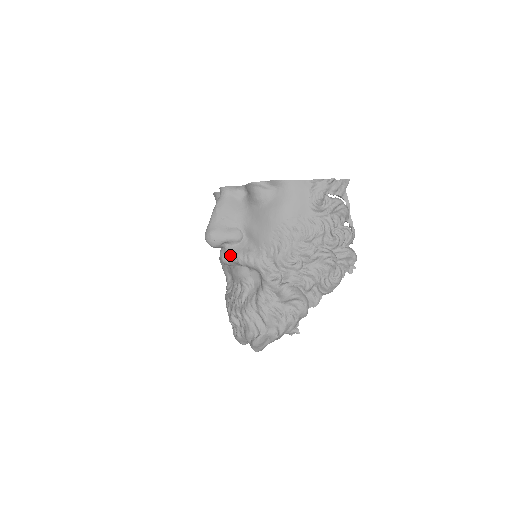
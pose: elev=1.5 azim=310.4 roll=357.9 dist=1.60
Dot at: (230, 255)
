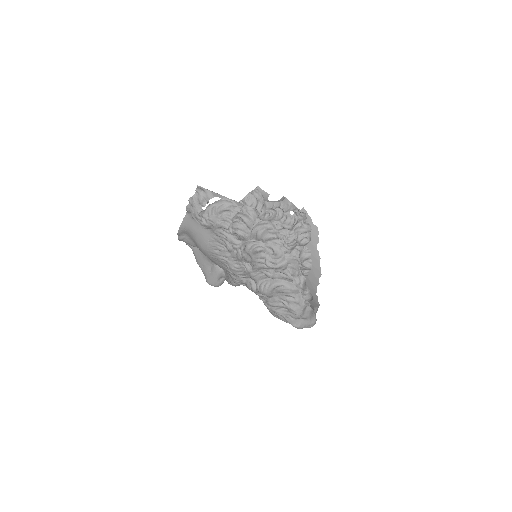
Dot at: occluded
